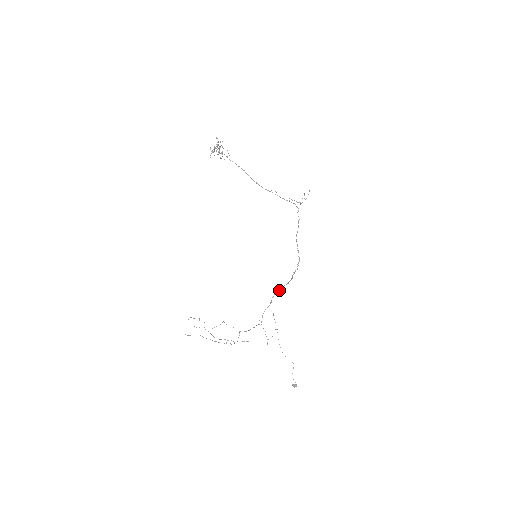
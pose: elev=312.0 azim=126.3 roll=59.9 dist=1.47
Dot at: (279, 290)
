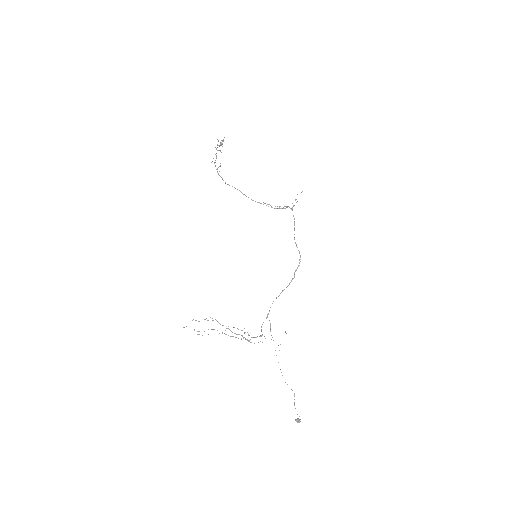
Dot at: (279, 295)
